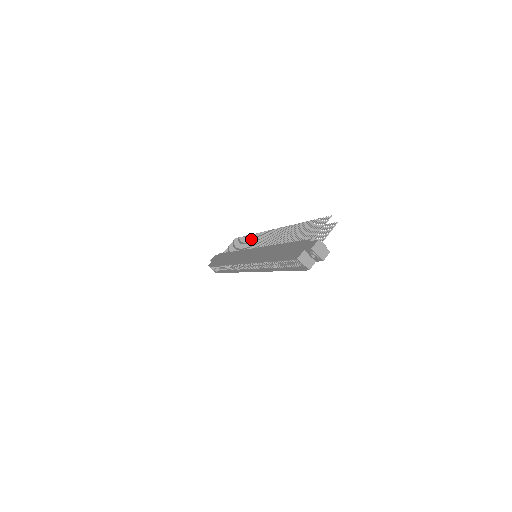
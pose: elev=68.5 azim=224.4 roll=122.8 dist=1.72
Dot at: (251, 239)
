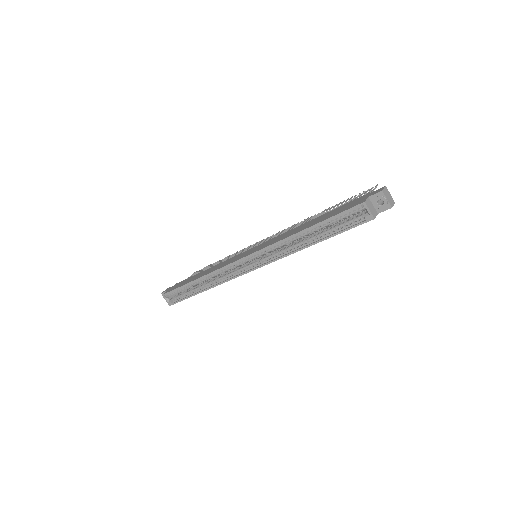
Dot at: (233, 255)
